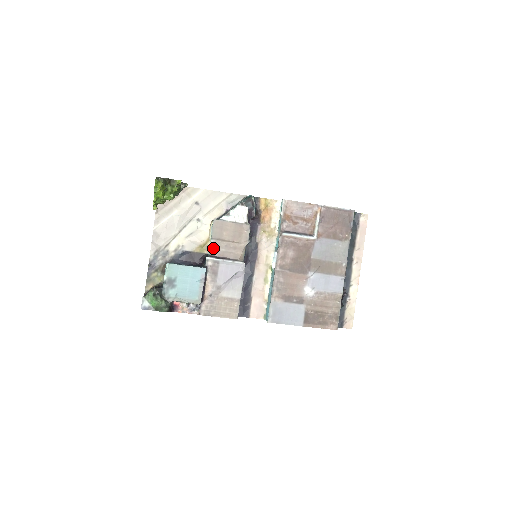
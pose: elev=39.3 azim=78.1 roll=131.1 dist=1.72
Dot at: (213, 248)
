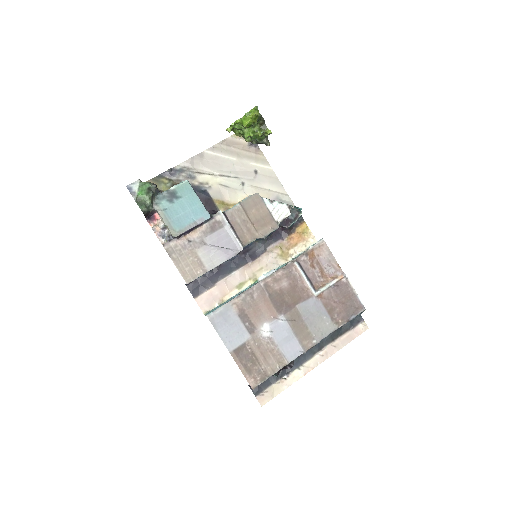
Dot at: (233, 211)
